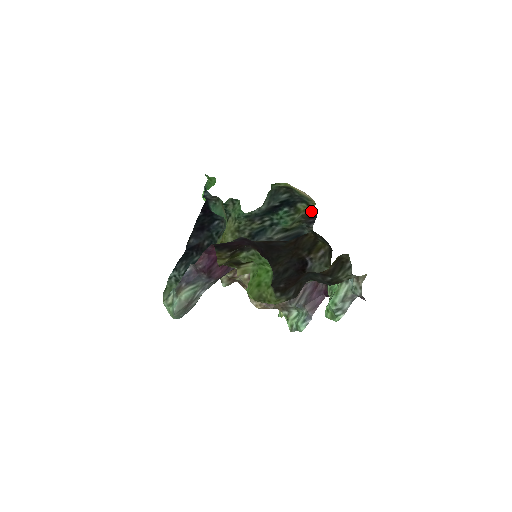
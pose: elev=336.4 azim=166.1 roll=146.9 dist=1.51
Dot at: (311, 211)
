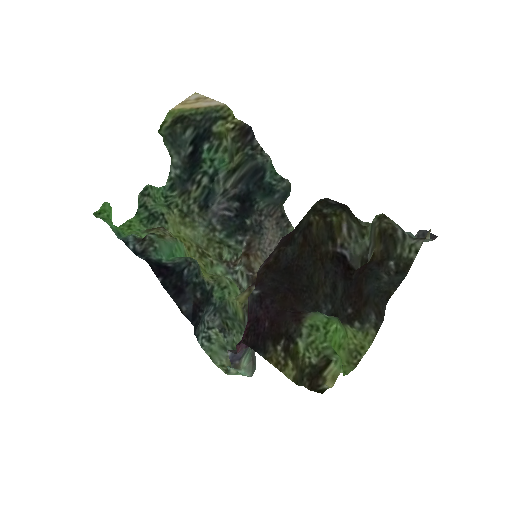
Dot at: (236, 124)
